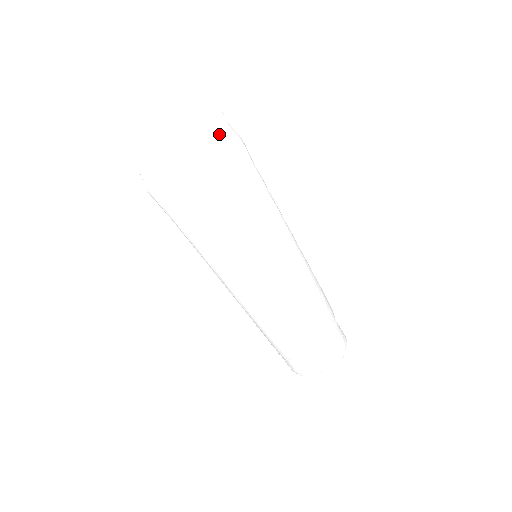
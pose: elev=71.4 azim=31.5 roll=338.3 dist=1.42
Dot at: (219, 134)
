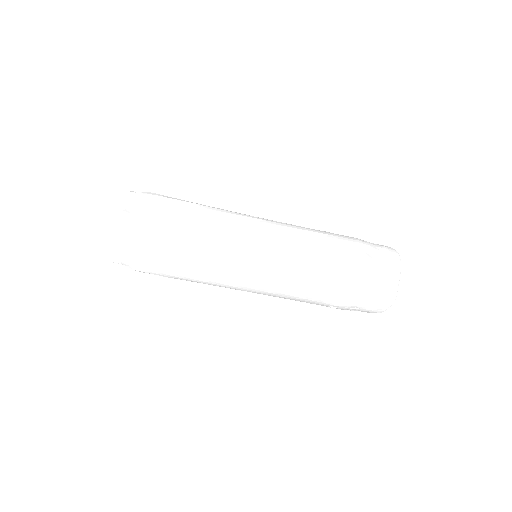
Dot at: (132, 212)
